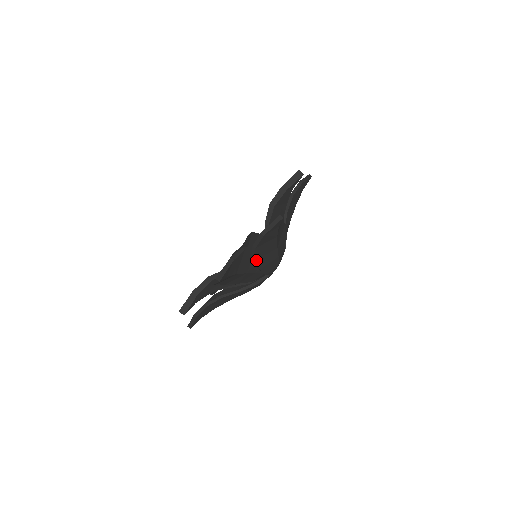
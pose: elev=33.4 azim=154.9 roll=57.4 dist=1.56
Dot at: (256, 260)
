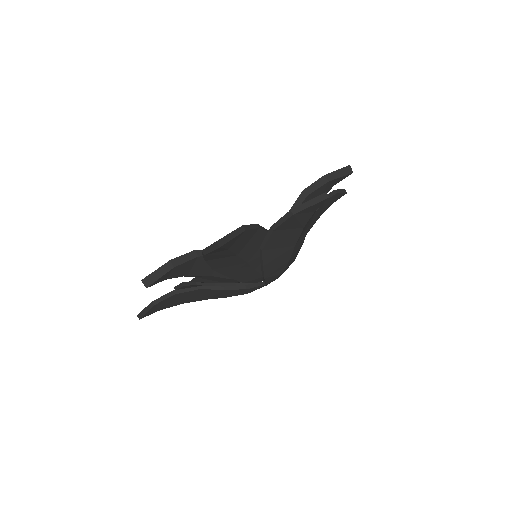
Dot at: (265, 250)
